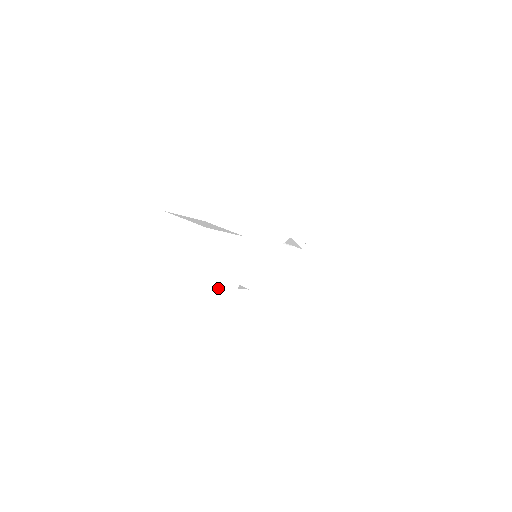
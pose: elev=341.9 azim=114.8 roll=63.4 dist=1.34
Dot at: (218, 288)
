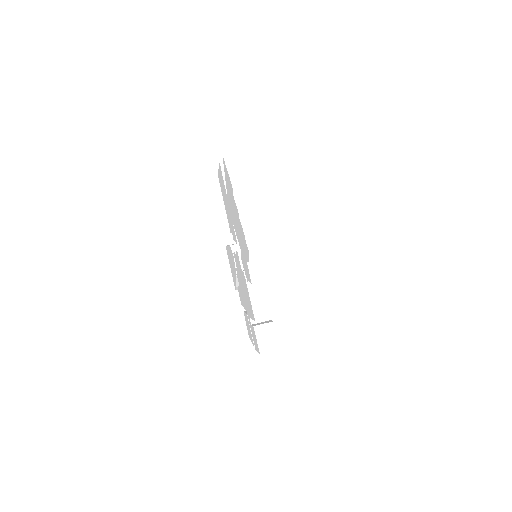
Dot at: occluded
